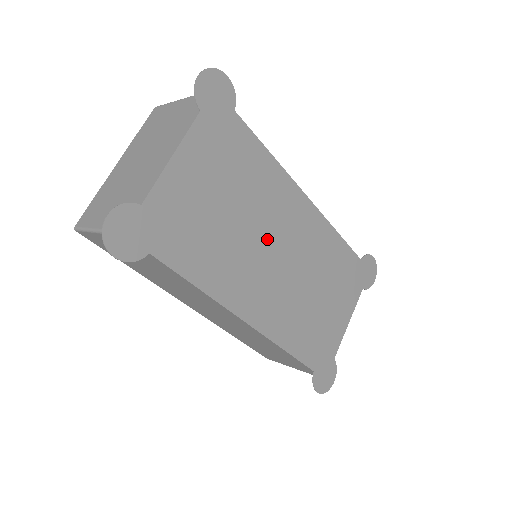
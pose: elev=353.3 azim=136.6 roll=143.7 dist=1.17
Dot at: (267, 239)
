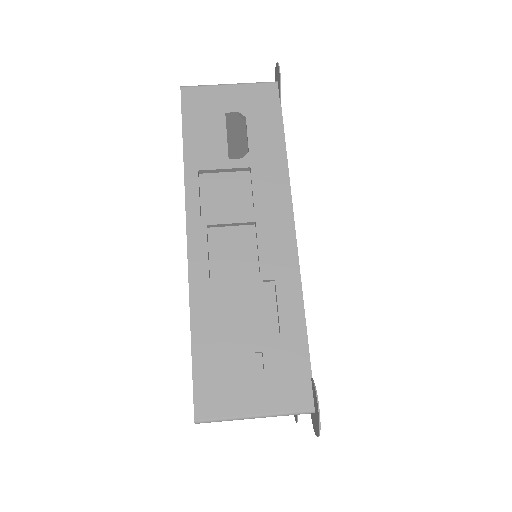
Dot at: occluded
